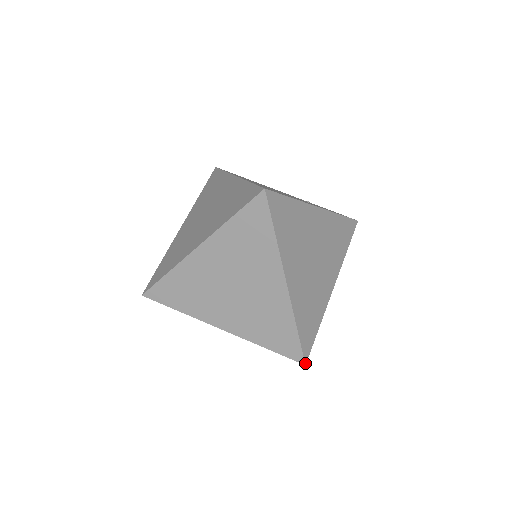
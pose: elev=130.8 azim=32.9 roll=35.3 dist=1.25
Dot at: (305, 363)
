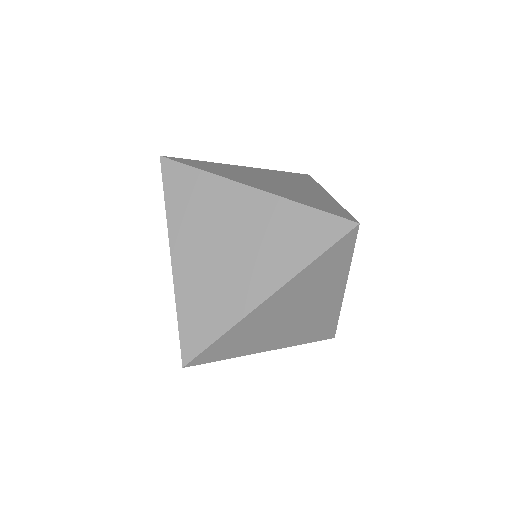
Dot at: (185, 366)
